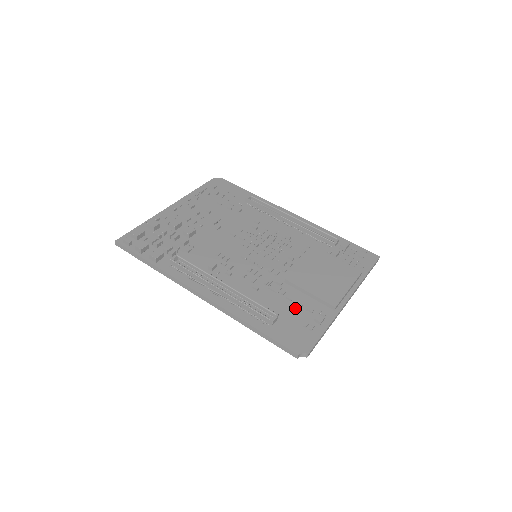
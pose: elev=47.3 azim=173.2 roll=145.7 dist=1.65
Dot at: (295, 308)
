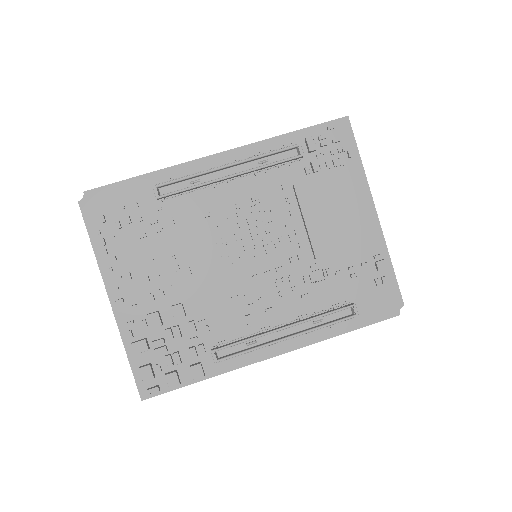
Dot at: (354, 277)
